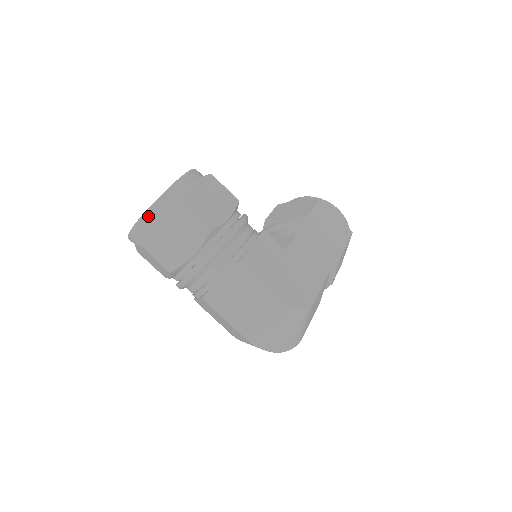
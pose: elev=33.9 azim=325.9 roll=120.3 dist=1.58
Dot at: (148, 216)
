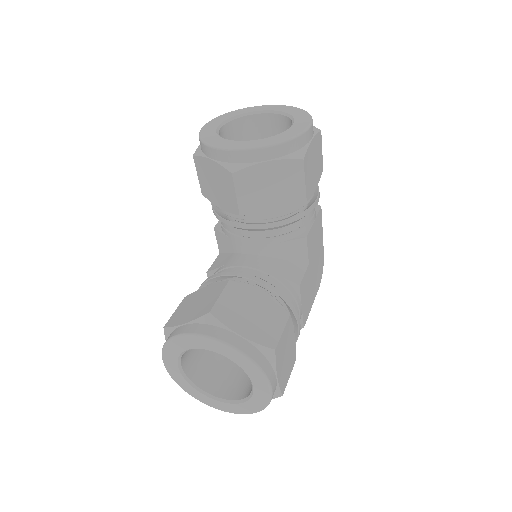
Dot at: occluded
